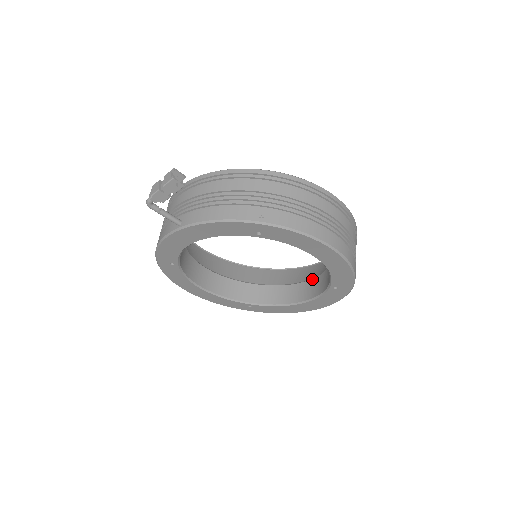
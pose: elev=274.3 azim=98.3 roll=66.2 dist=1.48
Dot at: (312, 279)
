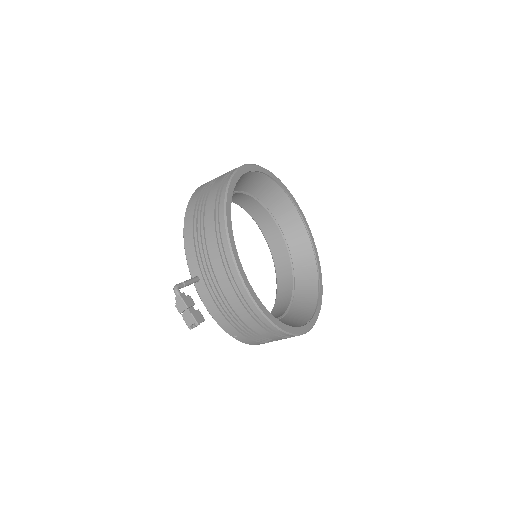
Dot at: (289, 257)
